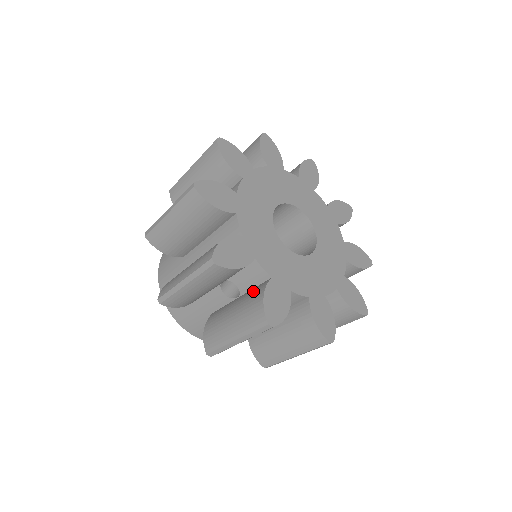
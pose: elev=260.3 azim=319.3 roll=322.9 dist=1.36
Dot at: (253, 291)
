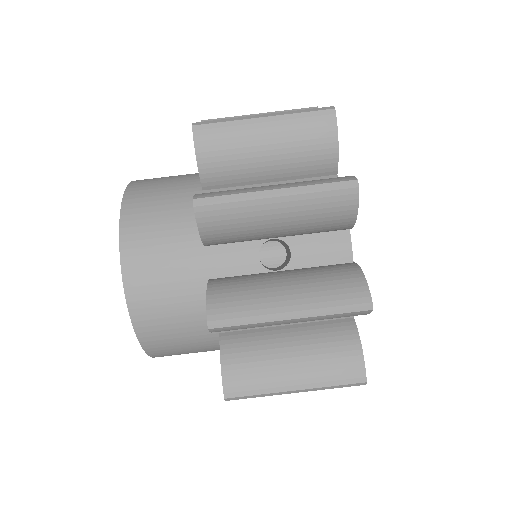
Dot at: (325, 266)
